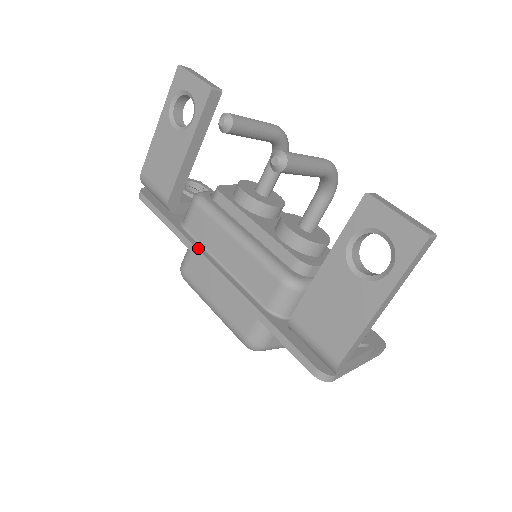
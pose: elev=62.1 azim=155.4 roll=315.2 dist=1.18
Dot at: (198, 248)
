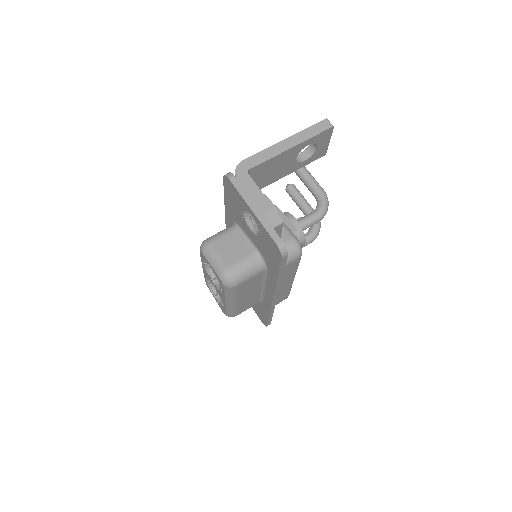
Dot at: occluded
